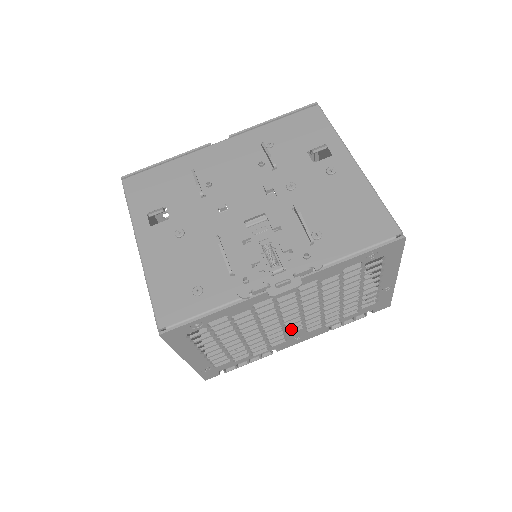
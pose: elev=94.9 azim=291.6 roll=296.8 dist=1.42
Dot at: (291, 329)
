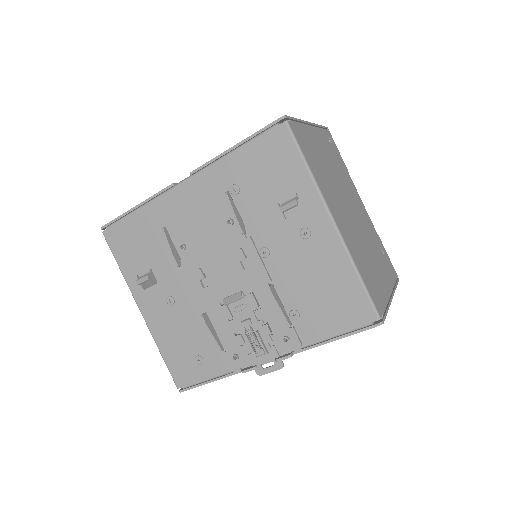
Dot at: occluded
